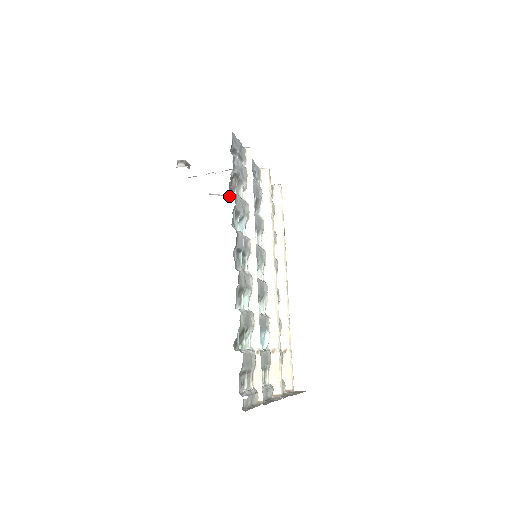
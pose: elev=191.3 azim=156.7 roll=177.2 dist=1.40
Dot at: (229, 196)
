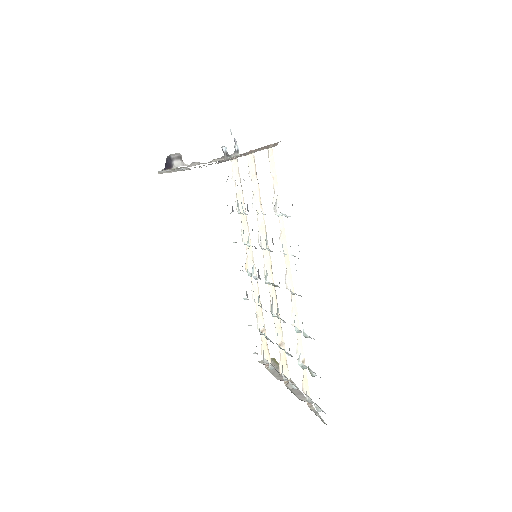
Dot at: (175, 171)
